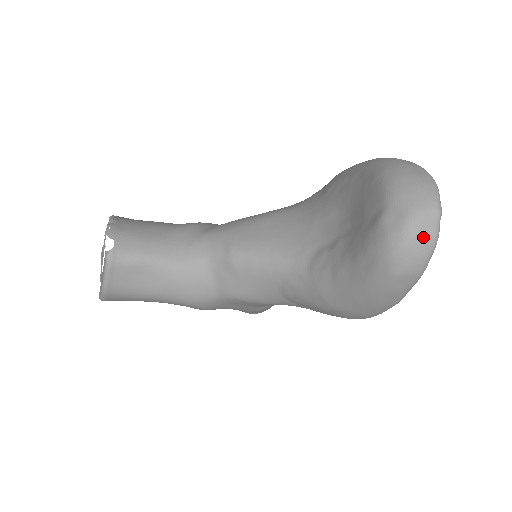
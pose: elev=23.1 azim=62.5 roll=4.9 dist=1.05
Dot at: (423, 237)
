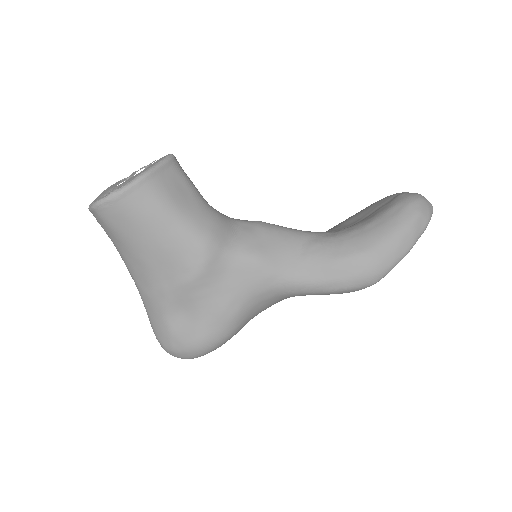
Dot at: (428, 202)
